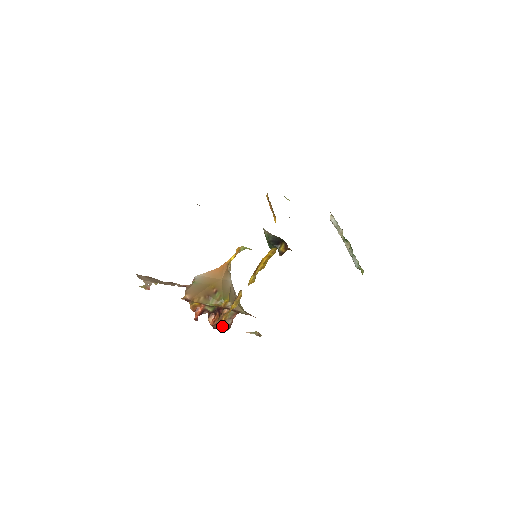
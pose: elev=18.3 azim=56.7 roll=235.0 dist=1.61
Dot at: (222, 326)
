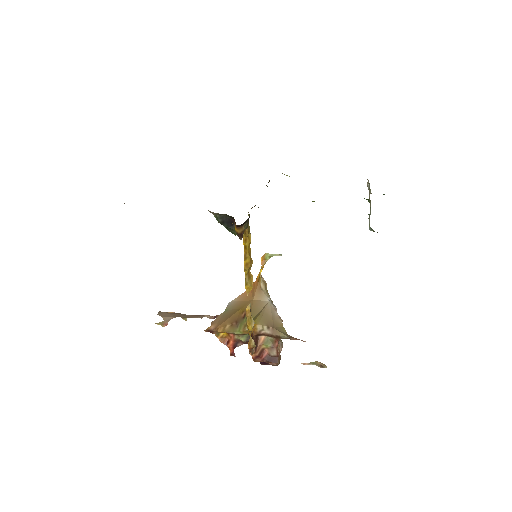
Dot at: (266, 359)
